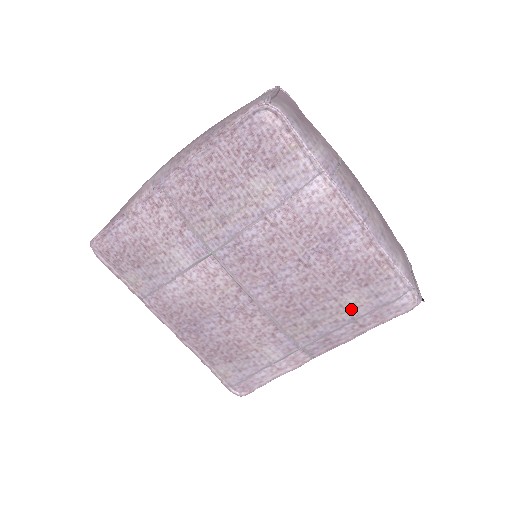
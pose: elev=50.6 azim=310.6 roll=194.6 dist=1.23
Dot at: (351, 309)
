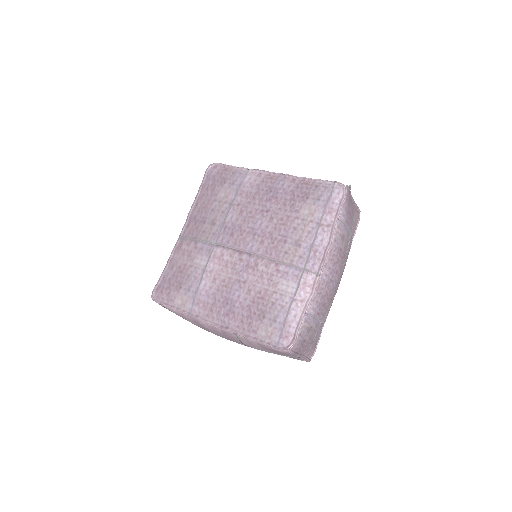
Dot at: (311, 218)
